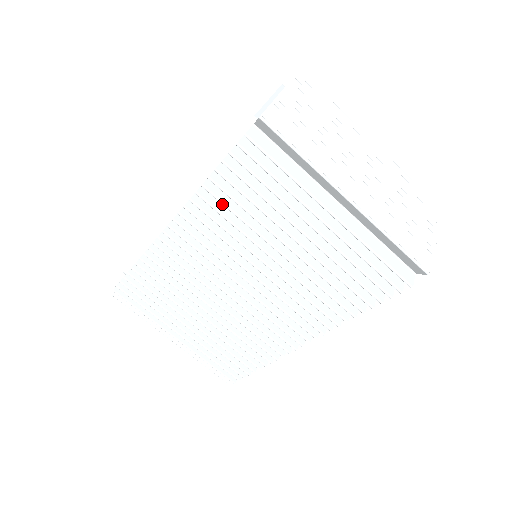
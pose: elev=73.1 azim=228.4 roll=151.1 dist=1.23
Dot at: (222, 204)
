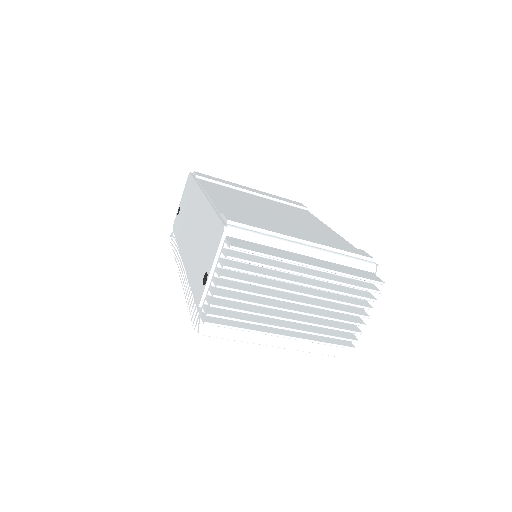
Dot at: occluded
